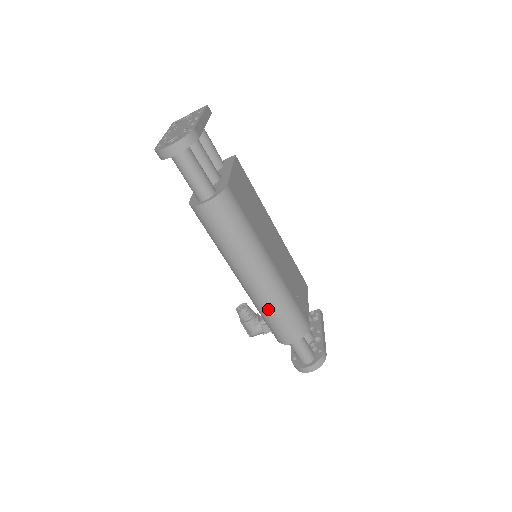
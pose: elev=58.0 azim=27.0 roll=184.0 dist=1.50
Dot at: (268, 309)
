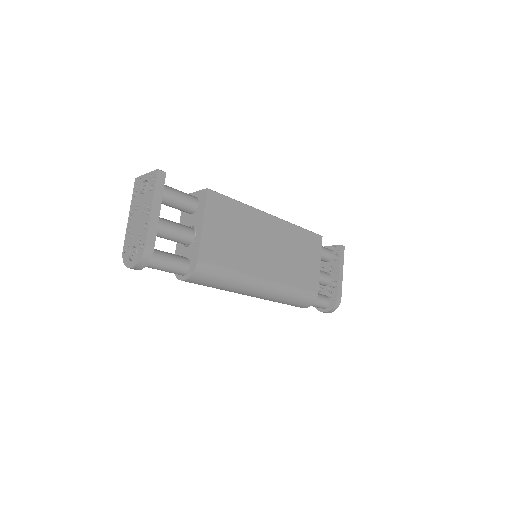
Dot at: (273, 301)
